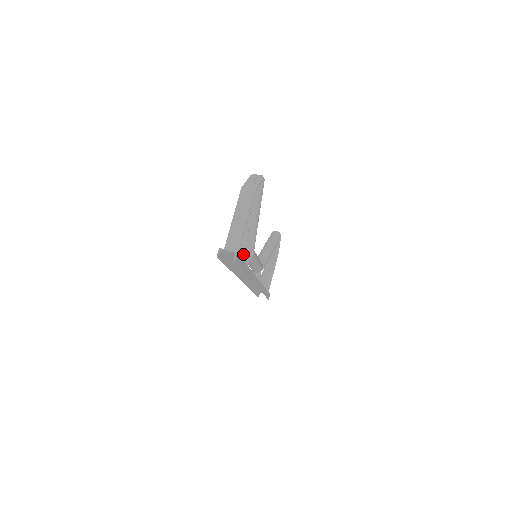
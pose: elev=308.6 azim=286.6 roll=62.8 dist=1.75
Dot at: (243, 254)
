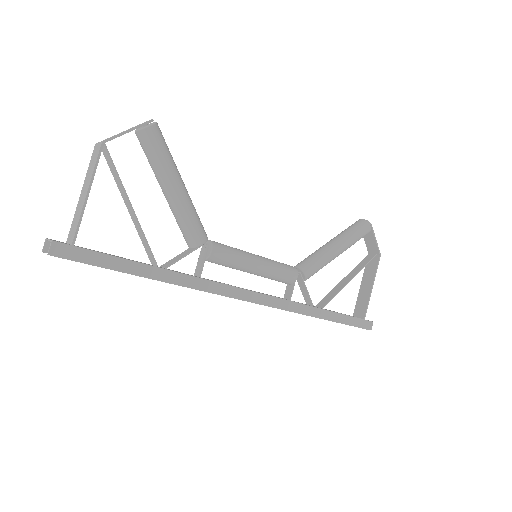
Dot at: (148, 249)
